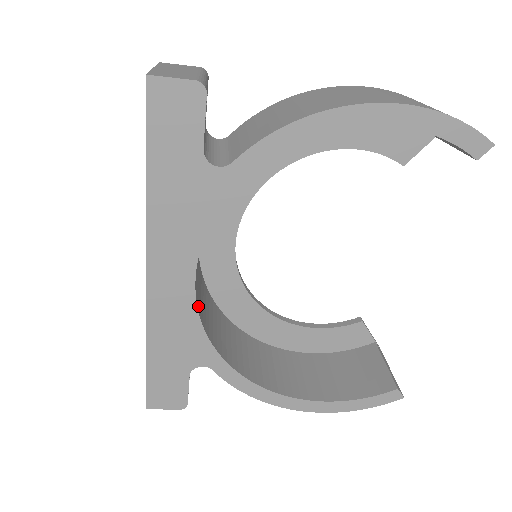
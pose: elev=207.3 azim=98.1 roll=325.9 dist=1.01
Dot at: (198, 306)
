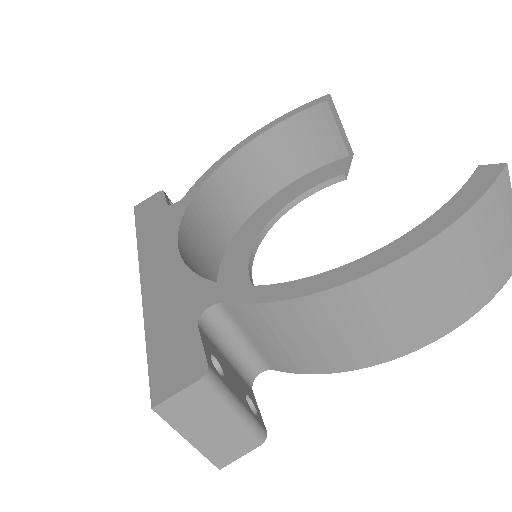
Dot at: occluded
